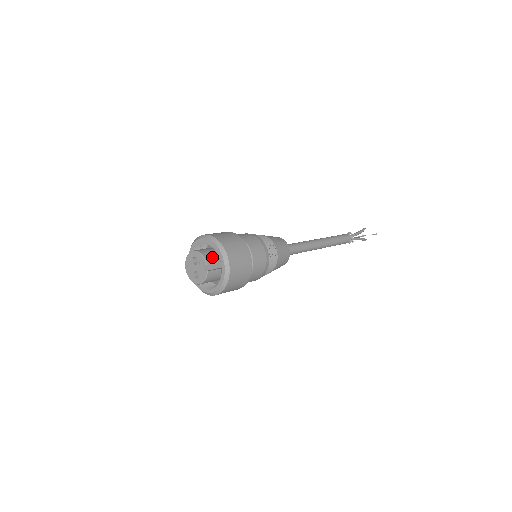
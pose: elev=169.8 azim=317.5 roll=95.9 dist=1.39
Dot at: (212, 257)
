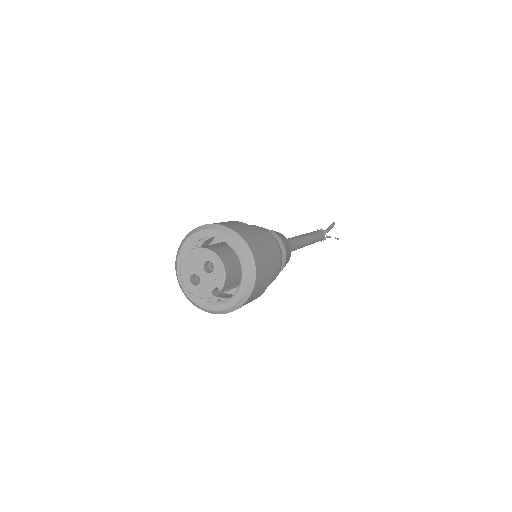
Dot at: (232, 279)
